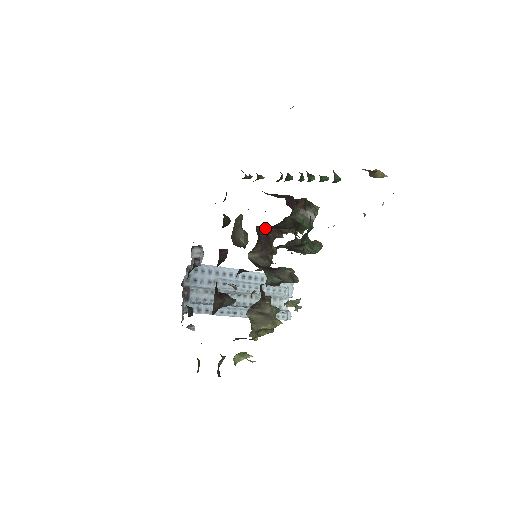
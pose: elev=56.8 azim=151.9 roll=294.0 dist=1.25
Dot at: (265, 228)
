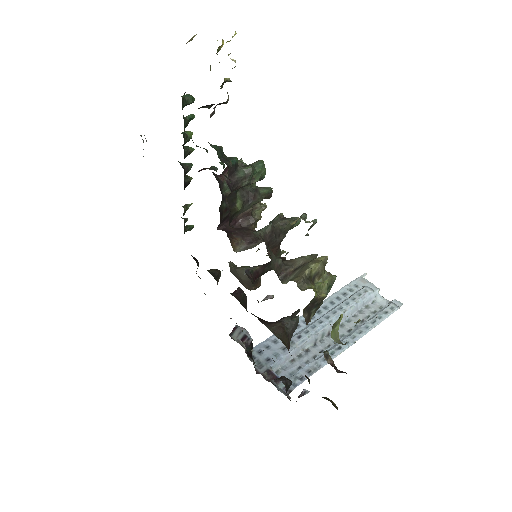
Dot at: occluded
